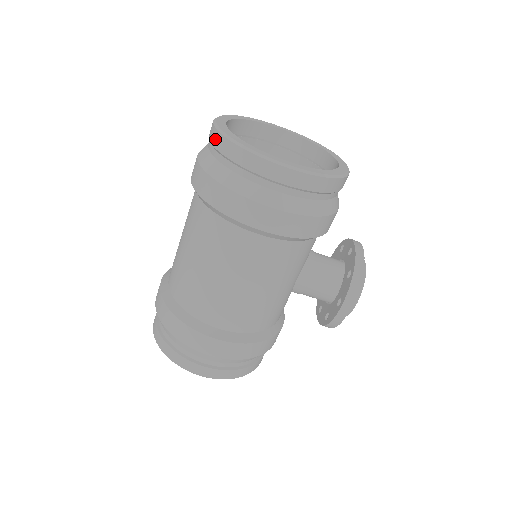
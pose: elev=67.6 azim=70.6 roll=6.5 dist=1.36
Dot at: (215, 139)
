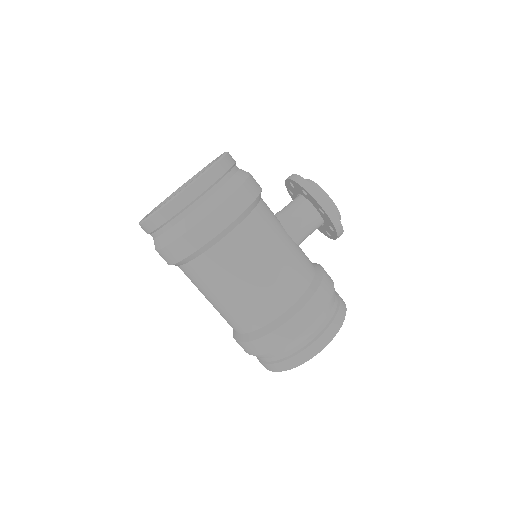
Dot at: (148, 228)
